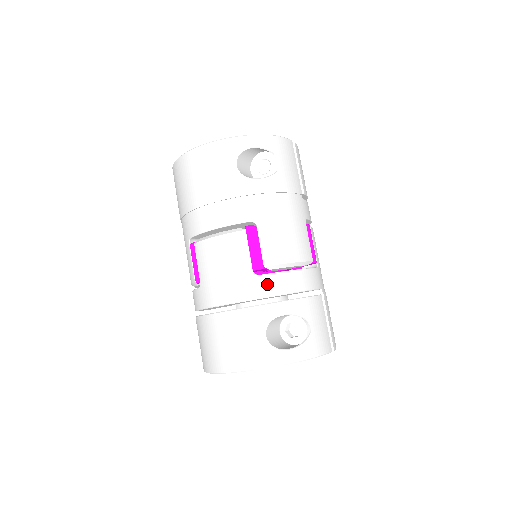
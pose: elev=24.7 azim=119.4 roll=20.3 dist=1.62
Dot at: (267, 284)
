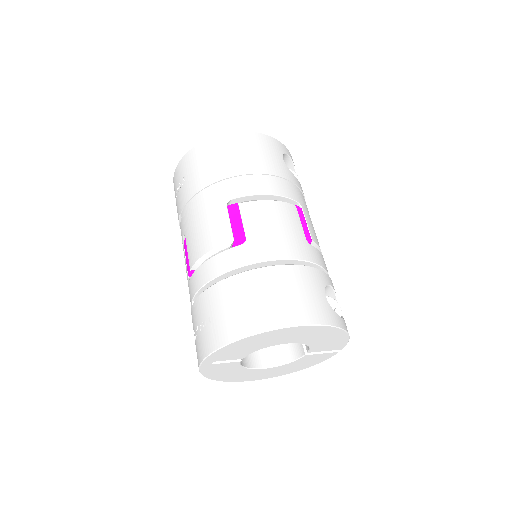
Dot at: (317, 255)
